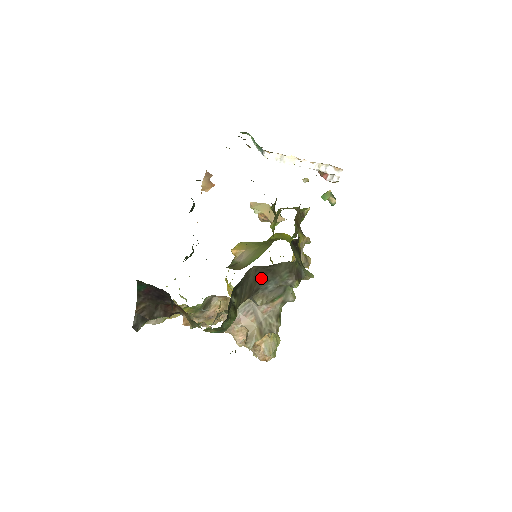
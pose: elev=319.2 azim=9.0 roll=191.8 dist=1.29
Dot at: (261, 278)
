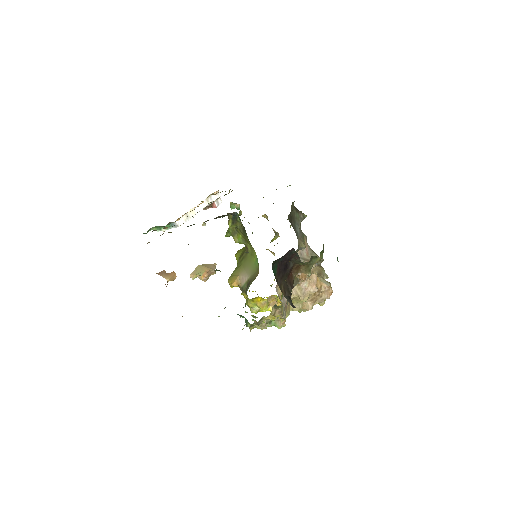
Dot at: occluded
